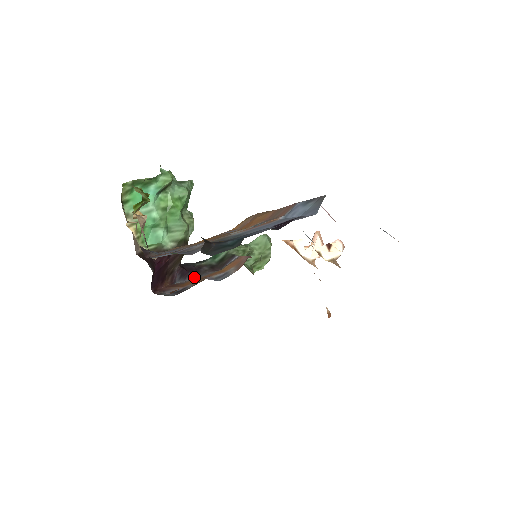
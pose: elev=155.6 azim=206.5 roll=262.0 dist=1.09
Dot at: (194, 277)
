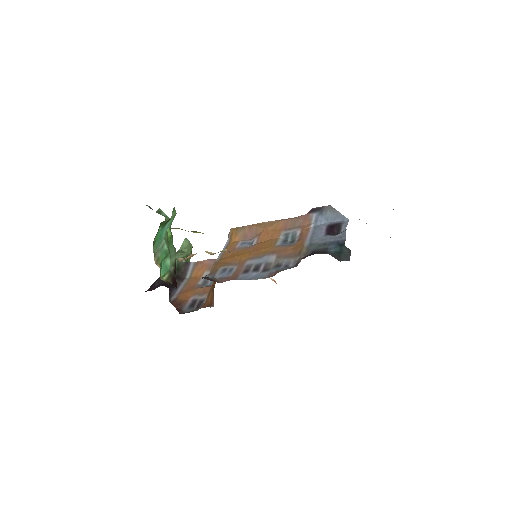
Dot at: (174, 291)
